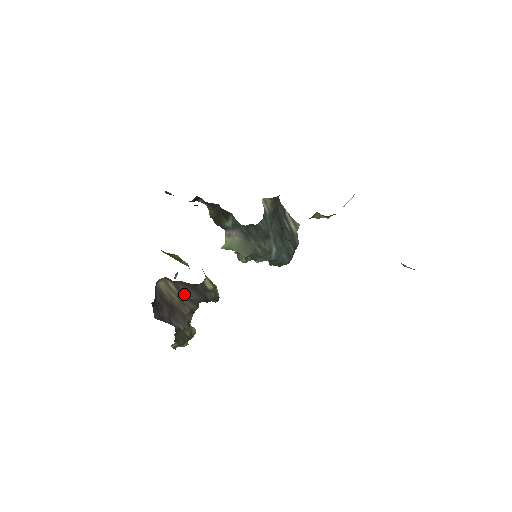
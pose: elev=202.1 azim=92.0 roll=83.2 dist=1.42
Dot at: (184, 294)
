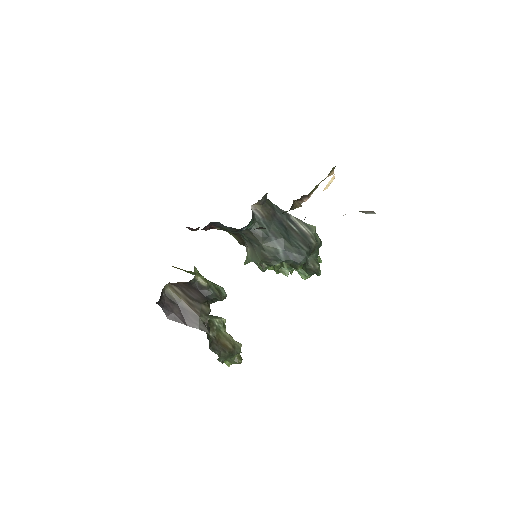
Dot at: (189, 296)
